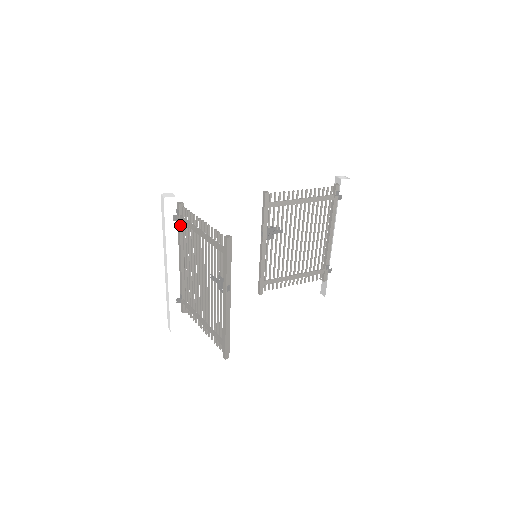
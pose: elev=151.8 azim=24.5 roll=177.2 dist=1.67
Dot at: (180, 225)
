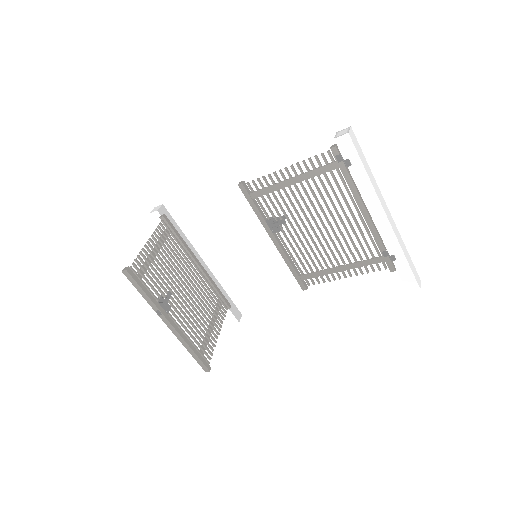
Dot at: (173, 235)
